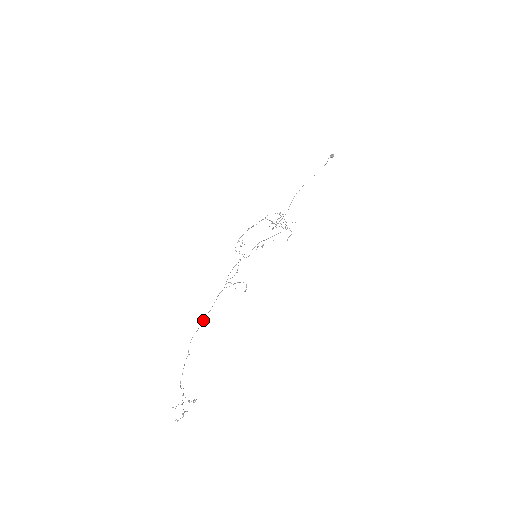
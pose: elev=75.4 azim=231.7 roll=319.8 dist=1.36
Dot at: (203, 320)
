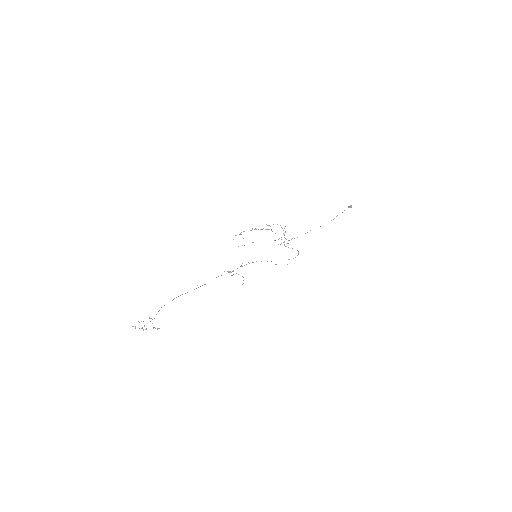
Dot at: occluded
